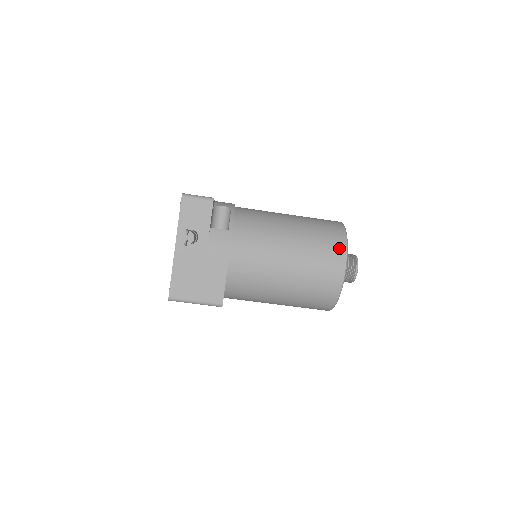
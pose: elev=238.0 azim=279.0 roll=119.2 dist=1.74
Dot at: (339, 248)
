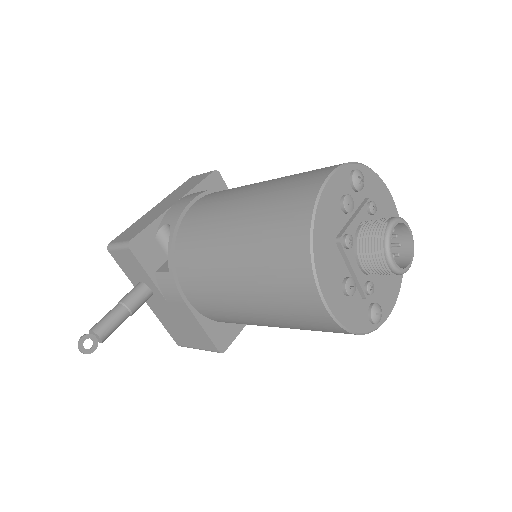
Dot at: (299, 269)
